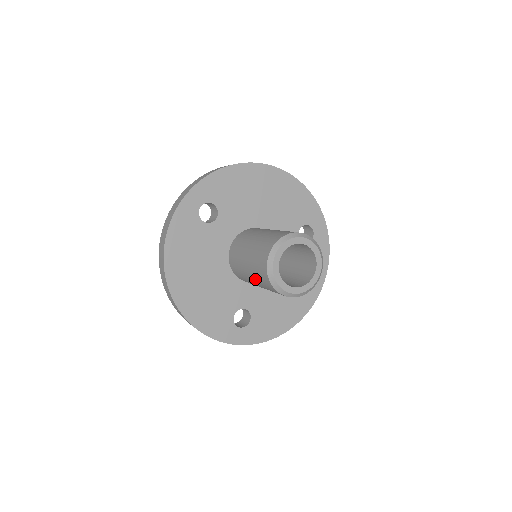
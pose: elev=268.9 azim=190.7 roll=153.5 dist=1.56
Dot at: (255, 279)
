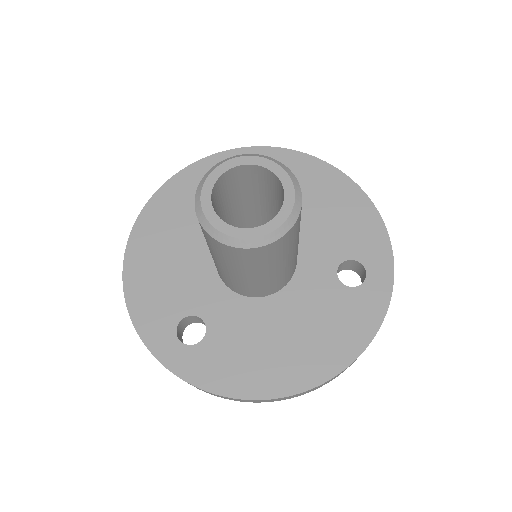
Dot at: occluded
